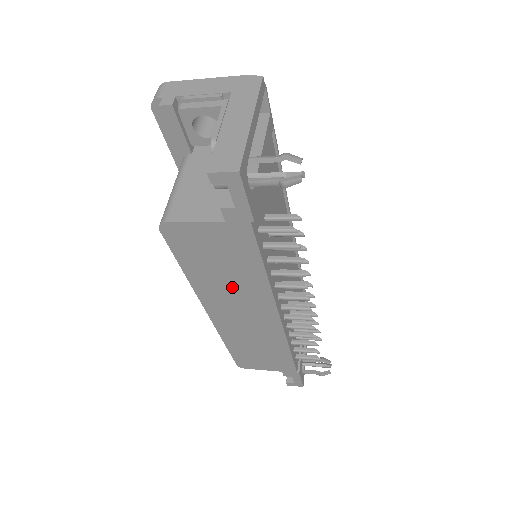
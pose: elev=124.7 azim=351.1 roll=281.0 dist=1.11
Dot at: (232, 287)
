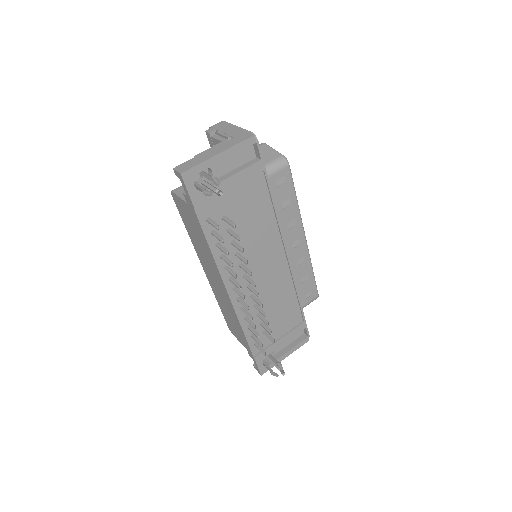
Dot at: (204, 253)
